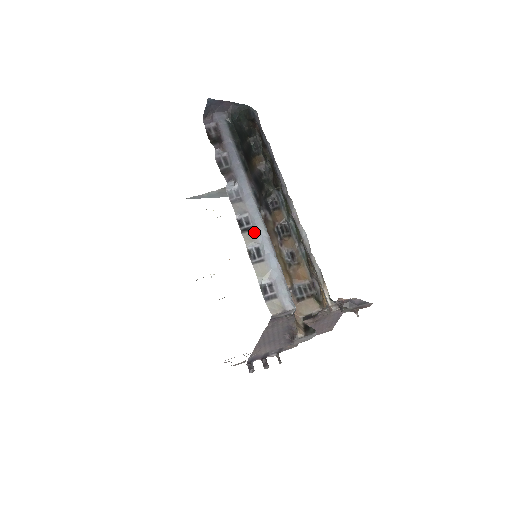
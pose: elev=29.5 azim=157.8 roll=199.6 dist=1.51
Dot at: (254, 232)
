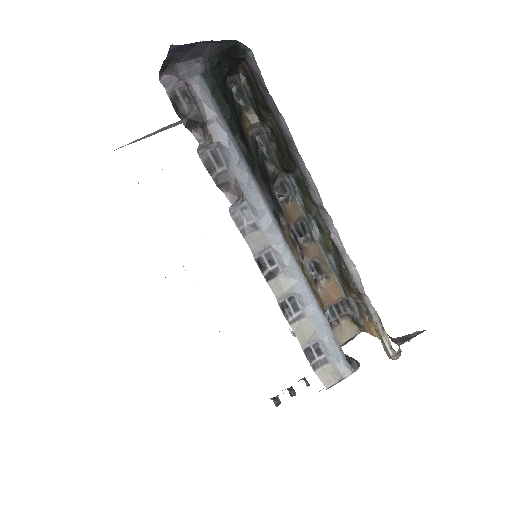
Dot at: (284, 277)
